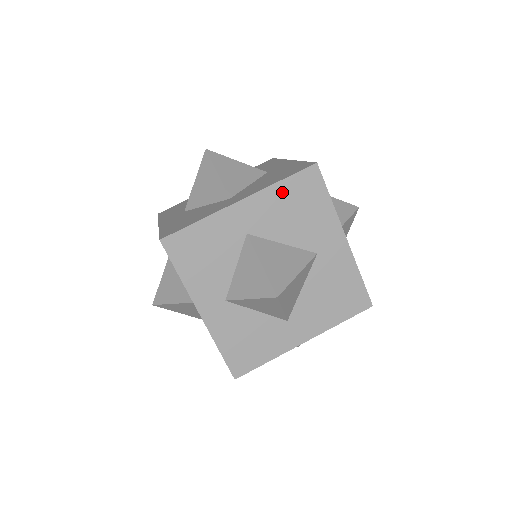
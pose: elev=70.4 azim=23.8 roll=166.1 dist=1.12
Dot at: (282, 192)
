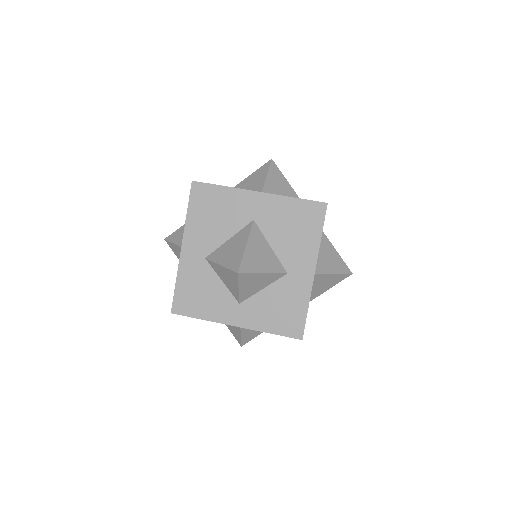
Dot at: occluded
